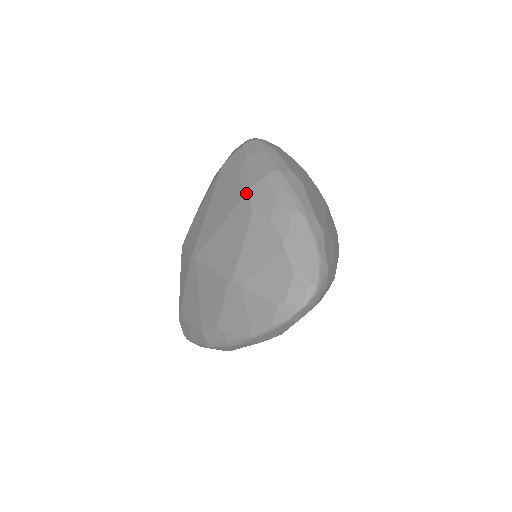
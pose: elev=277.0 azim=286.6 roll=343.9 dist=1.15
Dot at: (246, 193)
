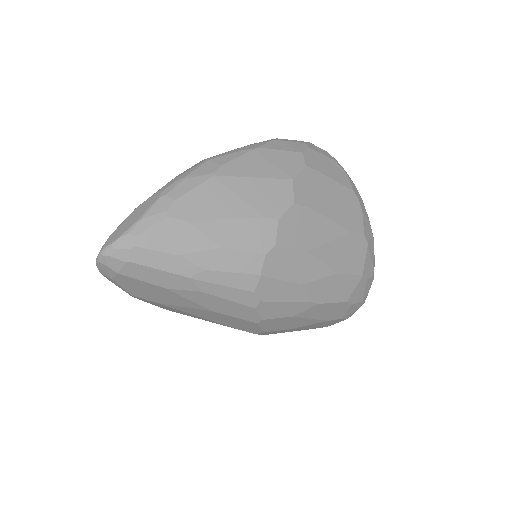
Dot at: occluded
